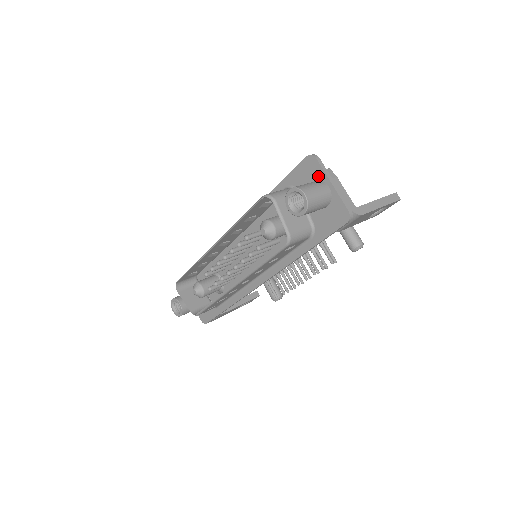
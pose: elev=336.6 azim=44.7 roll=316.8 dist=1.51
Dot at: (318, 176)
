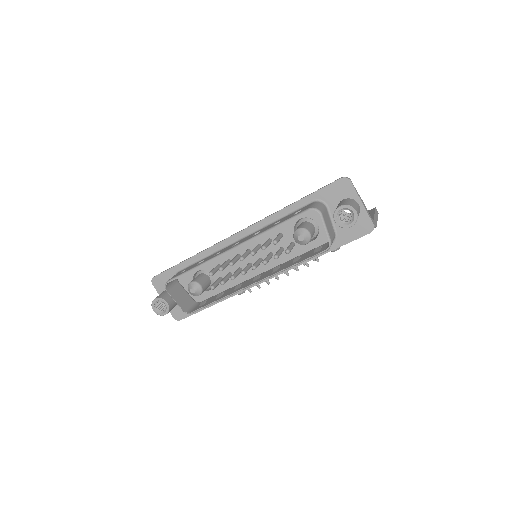
Dot at: (350, 195)
